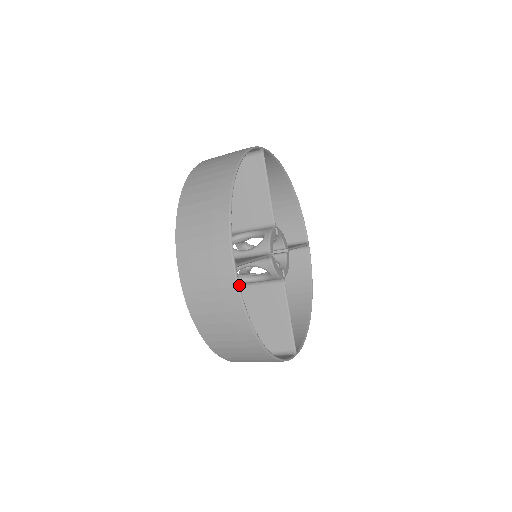
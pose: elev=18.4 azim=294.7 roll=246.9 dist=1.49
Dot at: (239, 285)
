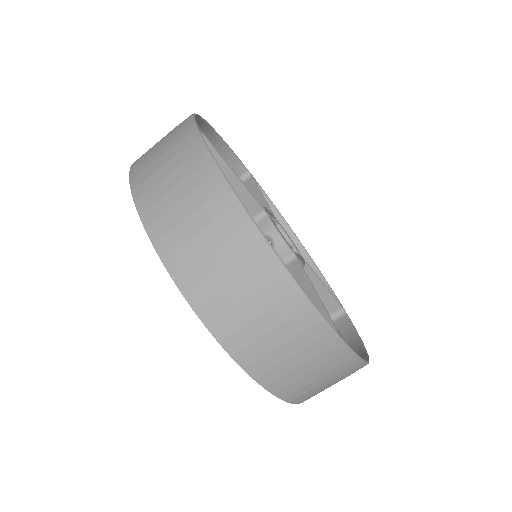
Dot at: (202, 137)
